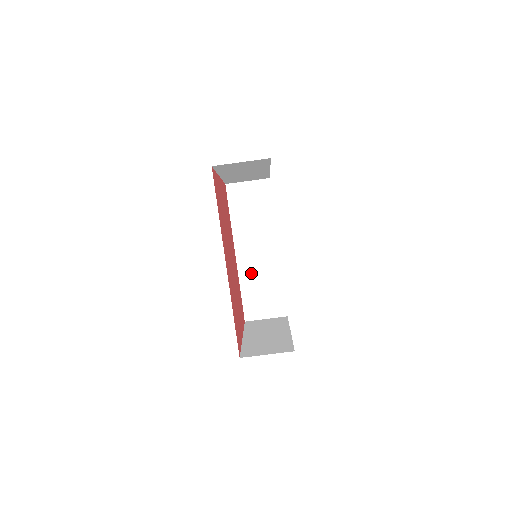
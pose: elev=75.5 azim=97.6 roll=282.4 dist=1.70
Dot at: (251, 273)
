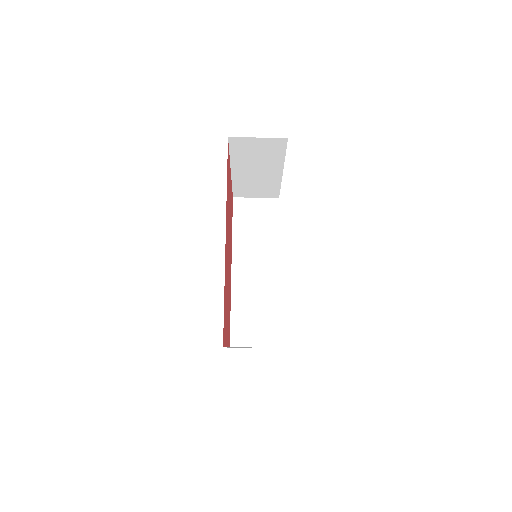
Dot at: (245, 292)
